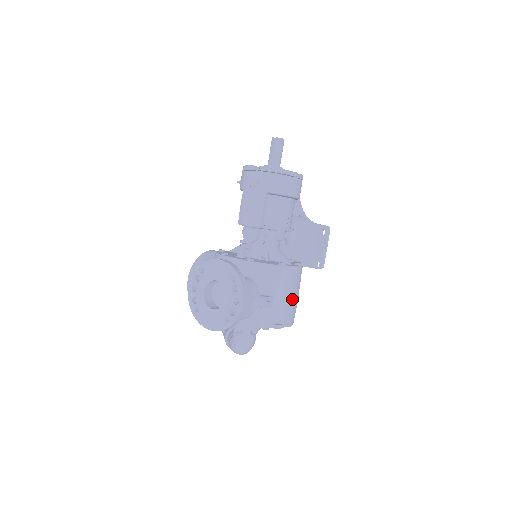
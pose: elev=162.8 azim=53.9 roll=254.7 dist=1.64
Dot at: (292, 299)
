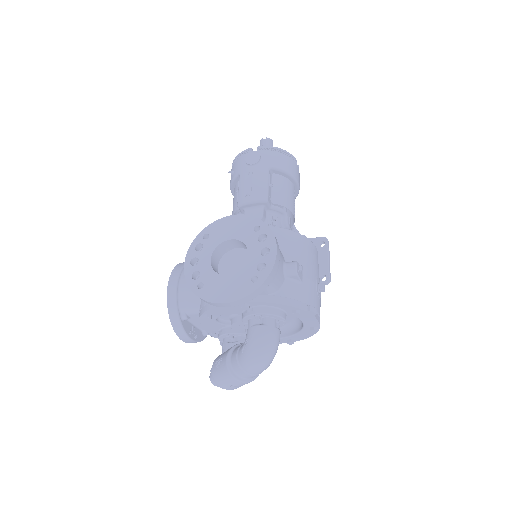
Dot at: (319, 283)
